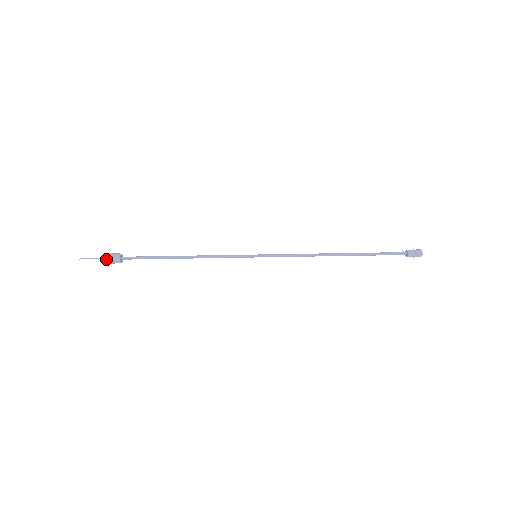
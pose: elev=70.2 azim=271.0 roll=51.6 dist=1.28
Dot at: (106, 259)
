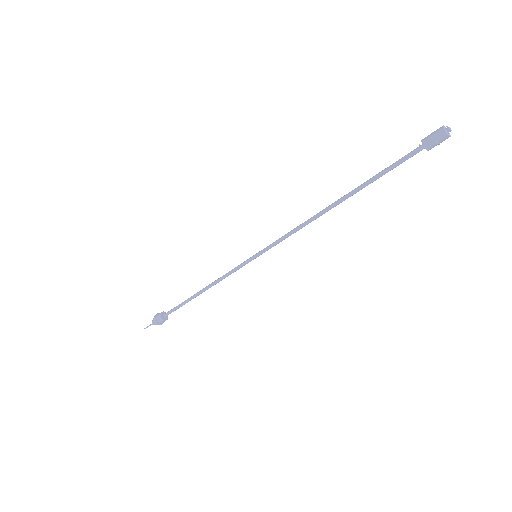
Dot at: (156, 323)
